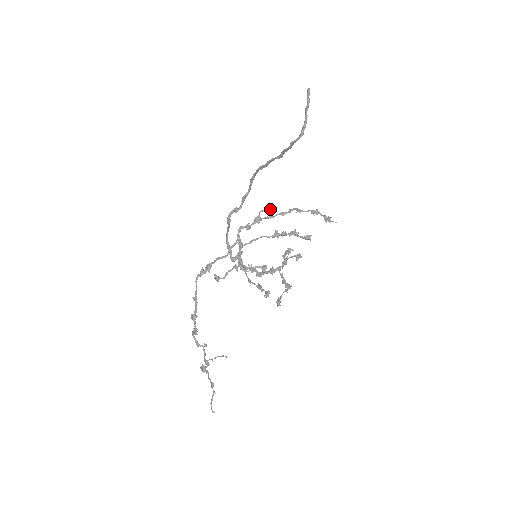
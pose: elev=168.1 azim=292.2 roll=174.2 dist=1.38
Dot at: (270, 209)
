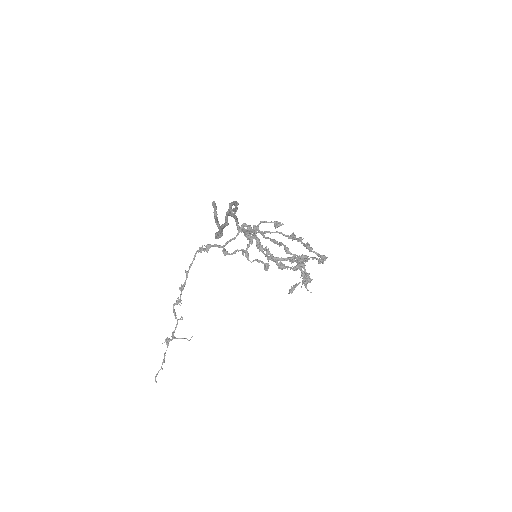
Dot at: (274, 222)
